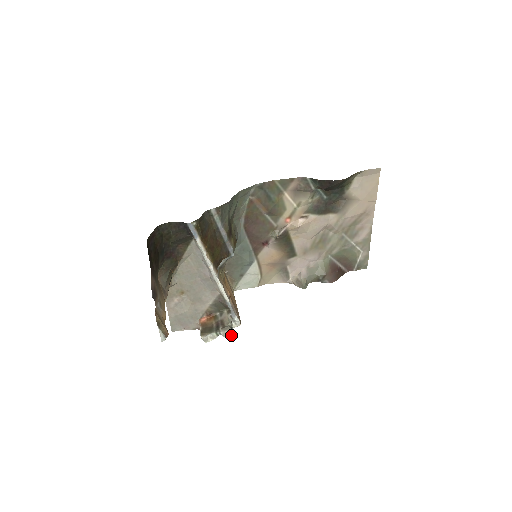
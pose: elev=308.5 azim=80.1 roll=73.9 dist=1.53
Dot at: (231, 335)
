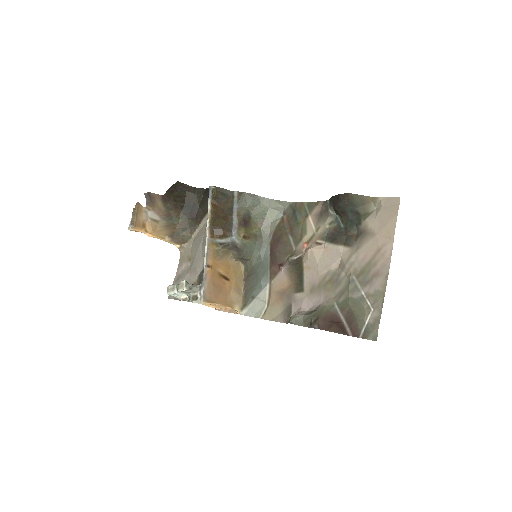
Dot at: (182, 288)
